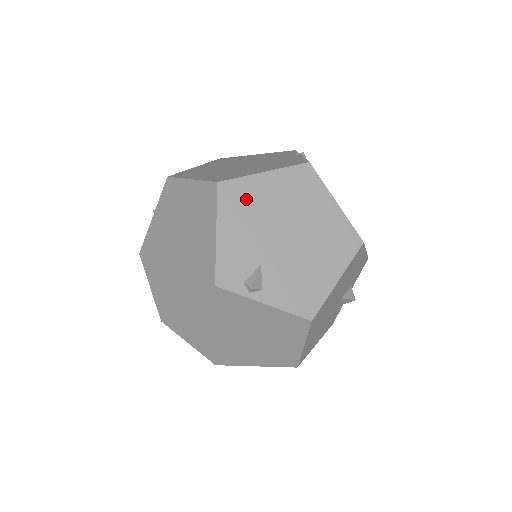
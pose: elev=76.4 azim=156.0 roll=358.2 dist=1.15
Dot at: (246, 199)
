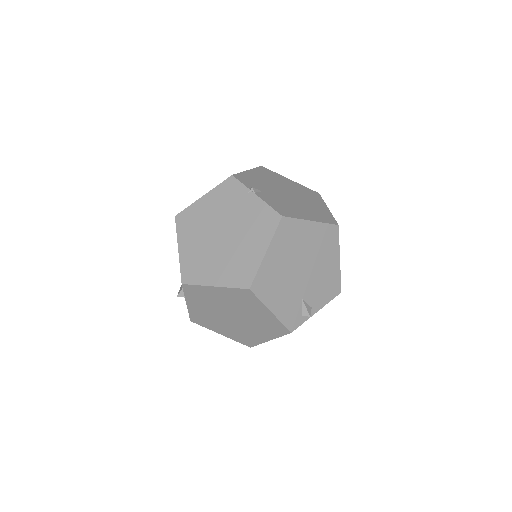
Dot at: (270, 279)
